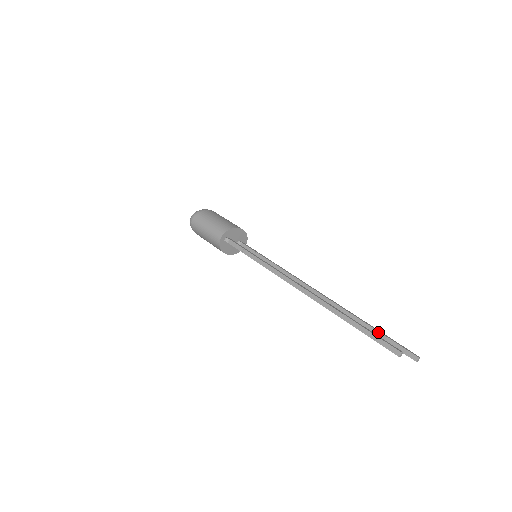
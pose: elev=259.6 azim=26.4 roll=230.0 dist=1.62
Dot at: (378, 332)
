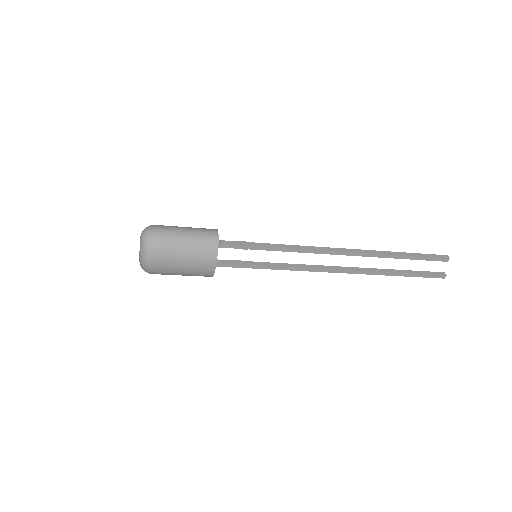
Dot at: (408, 271)
